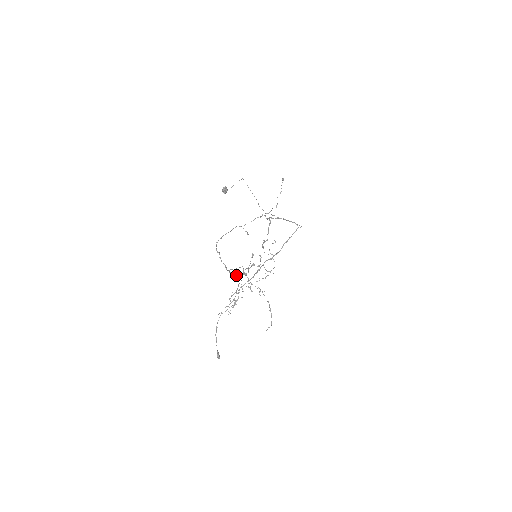
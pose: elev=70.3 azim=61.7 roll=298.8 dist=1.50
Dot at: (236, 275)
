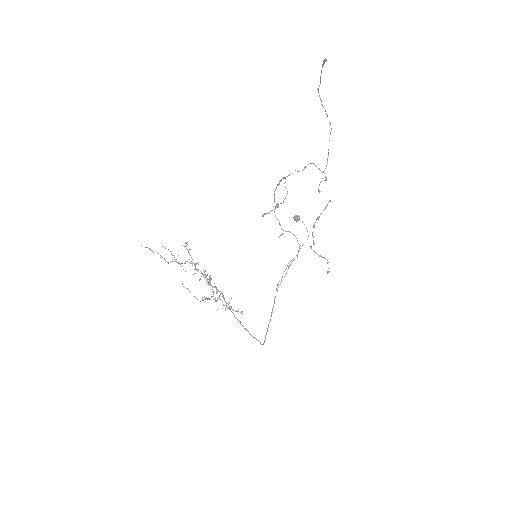
Dot at: occluded
